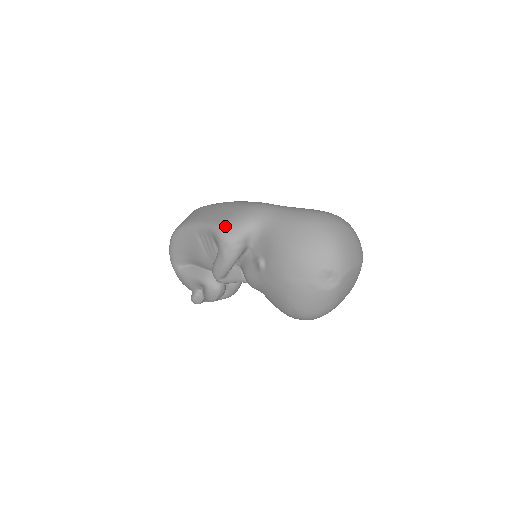
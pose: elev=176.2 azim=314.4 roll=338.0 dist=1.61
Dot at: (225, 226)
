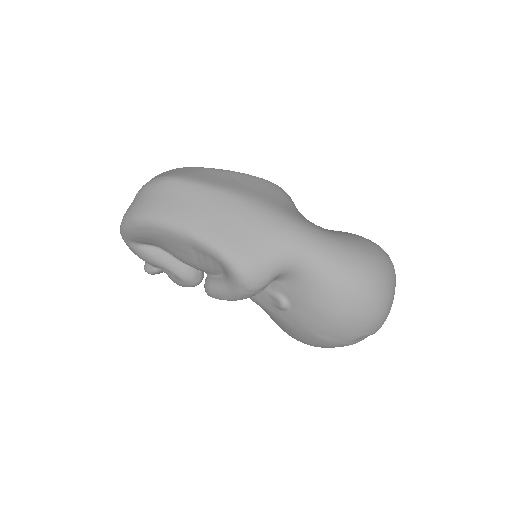
Dot at: (249, 266)
